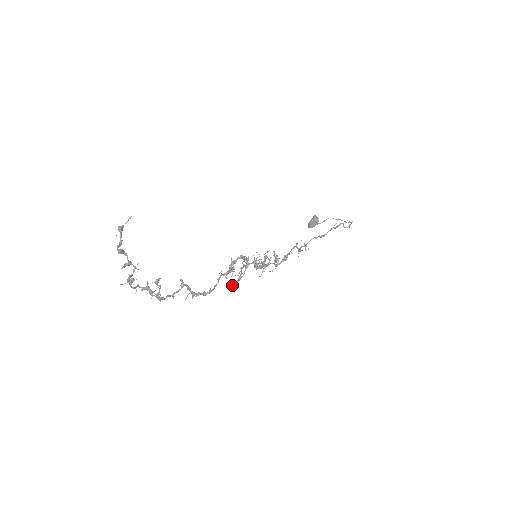
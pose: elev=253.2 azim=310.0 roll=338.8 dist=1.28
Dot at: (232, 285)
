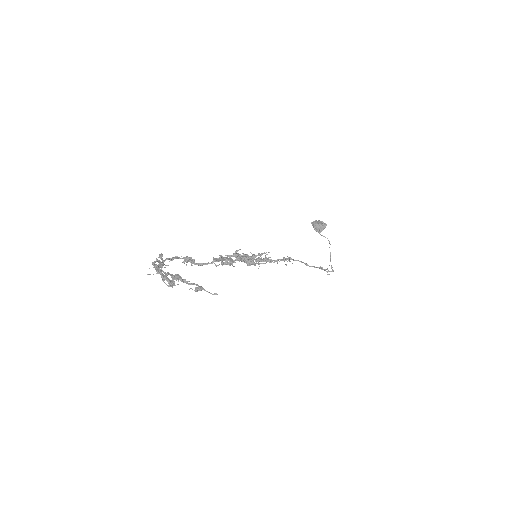
Dot at: occluded
